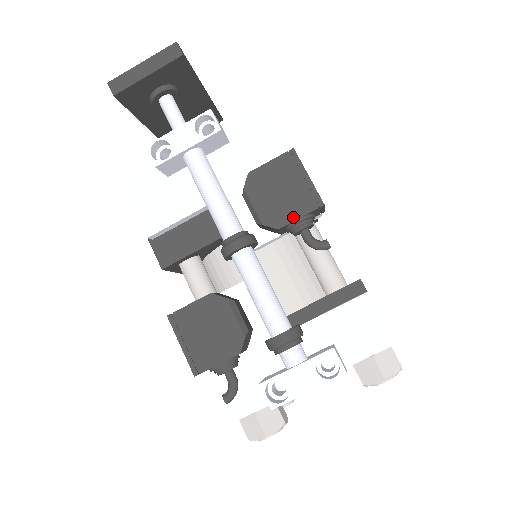
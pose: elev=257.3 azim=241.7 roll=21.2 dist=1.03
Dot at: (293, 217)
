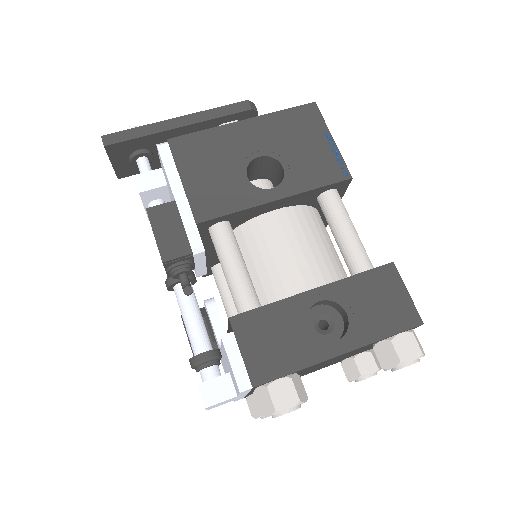
Dot at: (165, 269)
